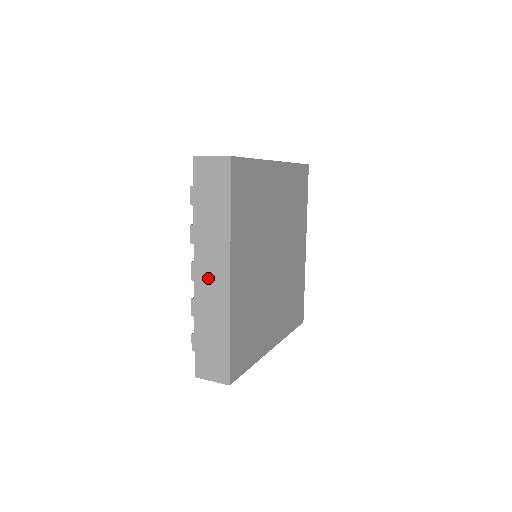
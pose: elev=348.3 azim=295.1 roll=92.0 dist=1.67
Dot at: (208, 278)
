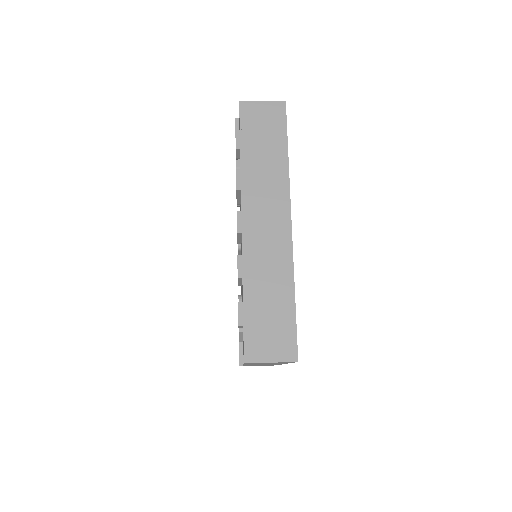
Dot at: (262, 227)
